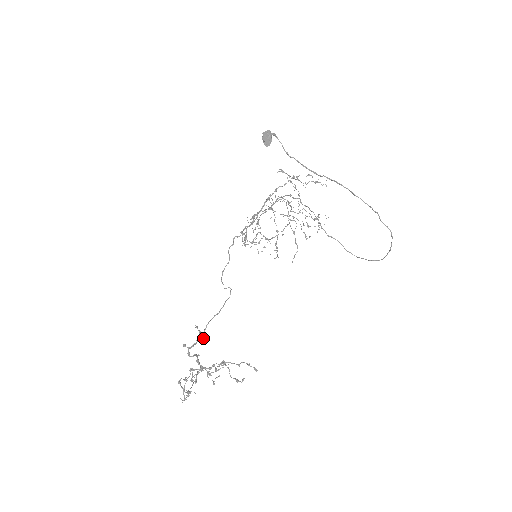
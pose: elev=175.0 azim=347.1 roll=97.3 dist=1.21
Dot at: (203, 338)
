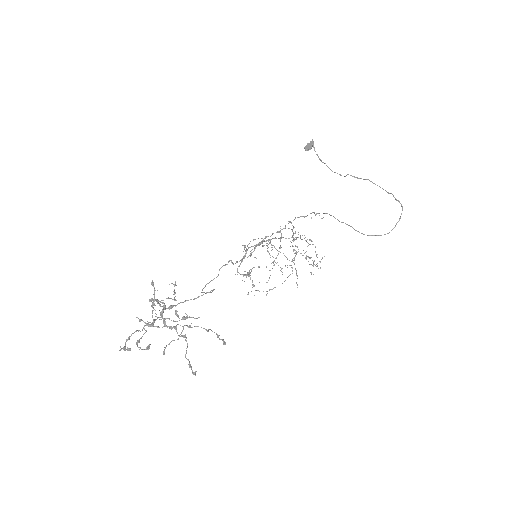
Dot at: occluded
